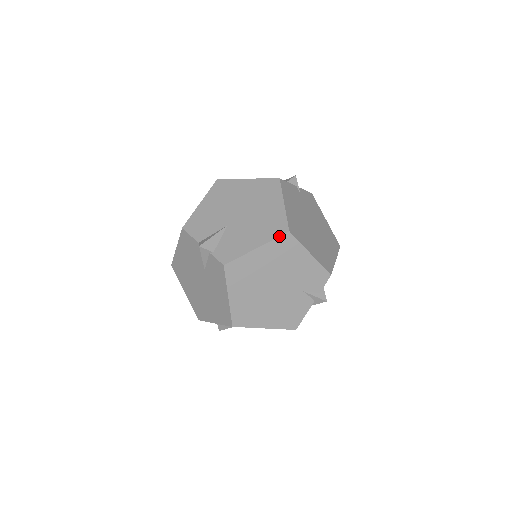
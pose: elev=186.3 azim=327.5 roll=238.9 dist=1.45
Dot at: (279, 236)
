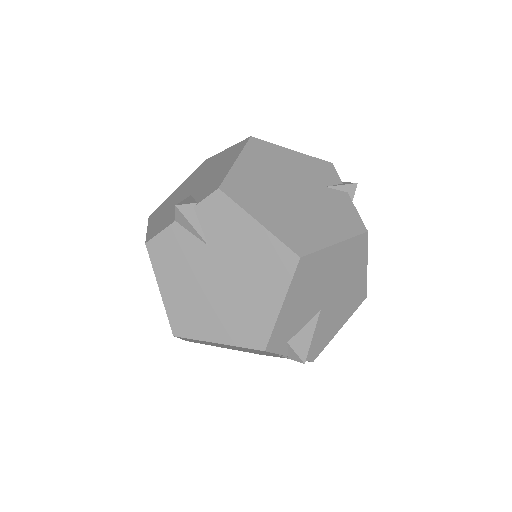
Dot at: (246, 143)
